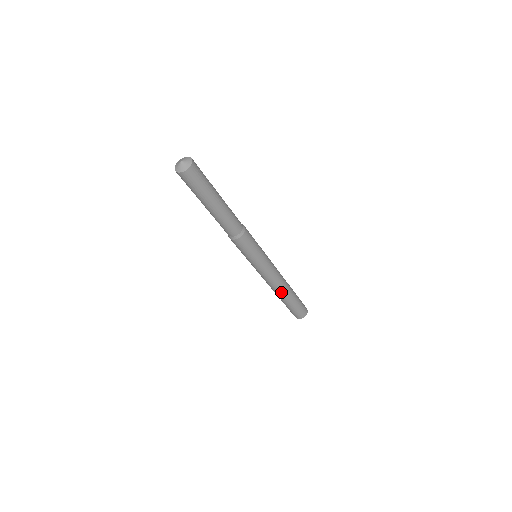
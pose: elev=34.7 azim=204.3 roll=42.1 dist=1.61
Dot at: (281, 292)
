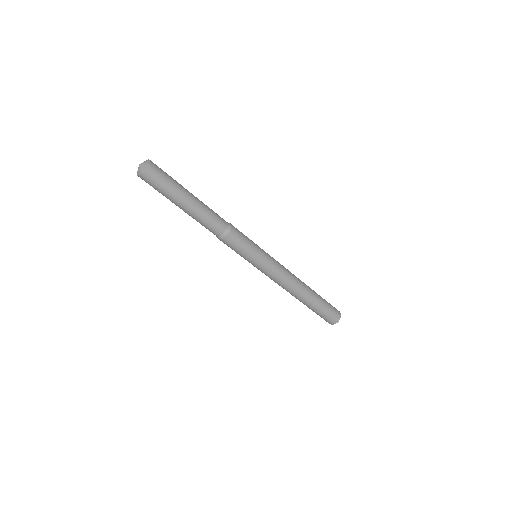
Dot at: (303, 287)
